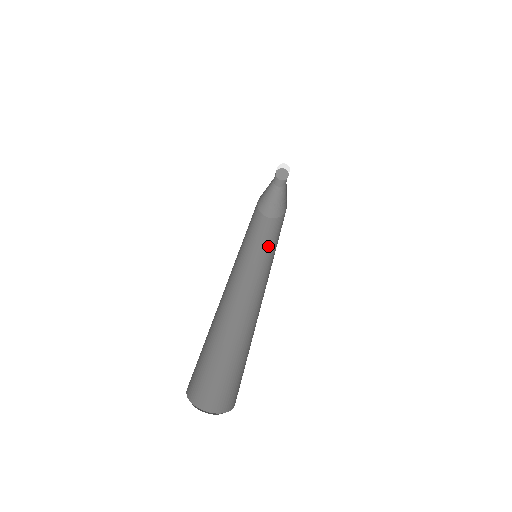
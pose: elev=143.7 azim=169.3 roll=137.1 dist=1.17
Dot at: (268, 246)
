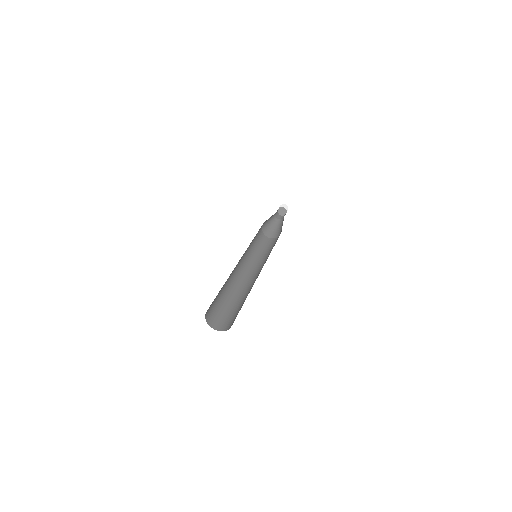
Dot at: occluded
